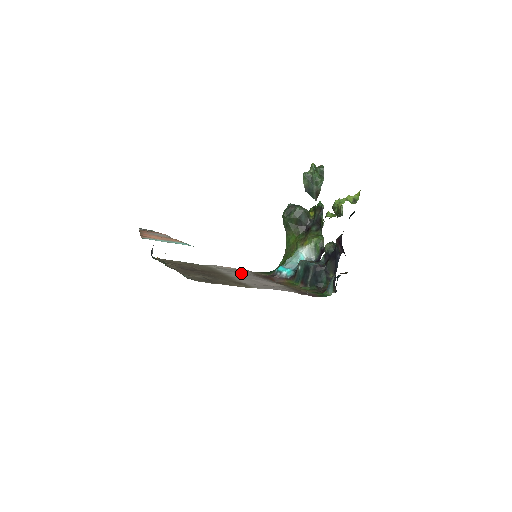
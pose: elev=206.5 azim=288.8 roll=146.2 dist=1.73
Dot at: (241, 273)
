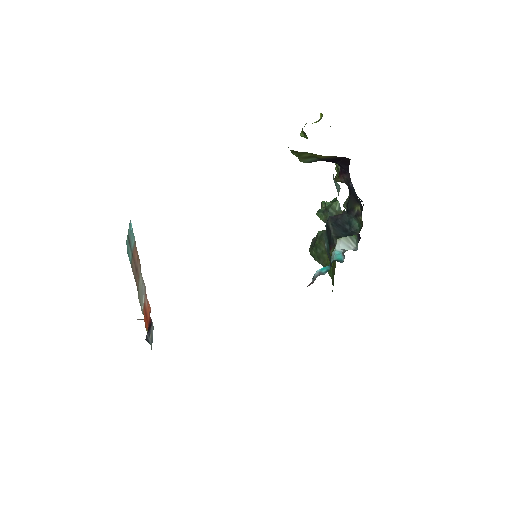
Dot at: occluded
